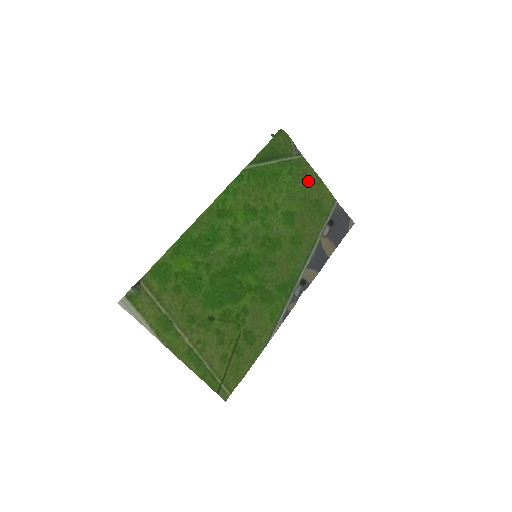
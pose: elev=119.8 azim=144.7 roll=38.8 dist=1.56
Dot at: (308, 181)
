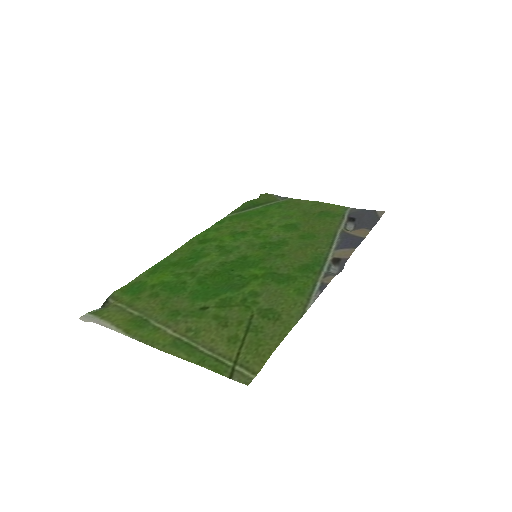
Dot at: (304, 206)
